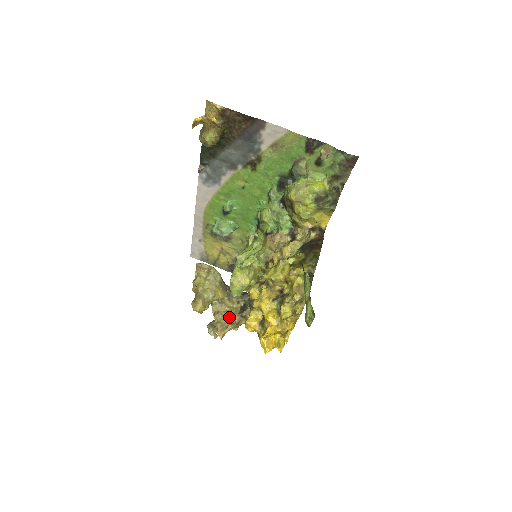
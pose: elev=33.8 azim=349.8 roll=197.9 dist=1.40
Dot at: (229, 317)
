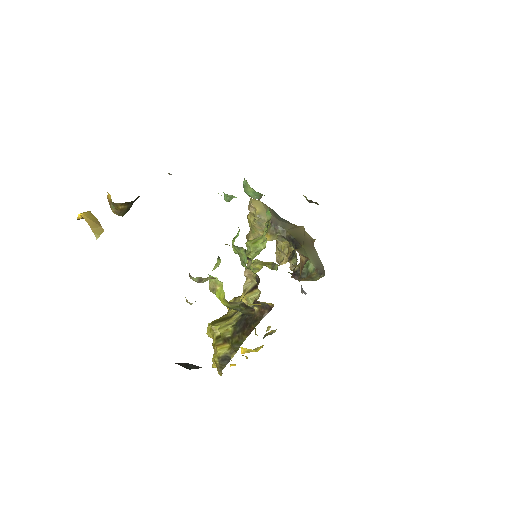
Dot at: (284, 253)
